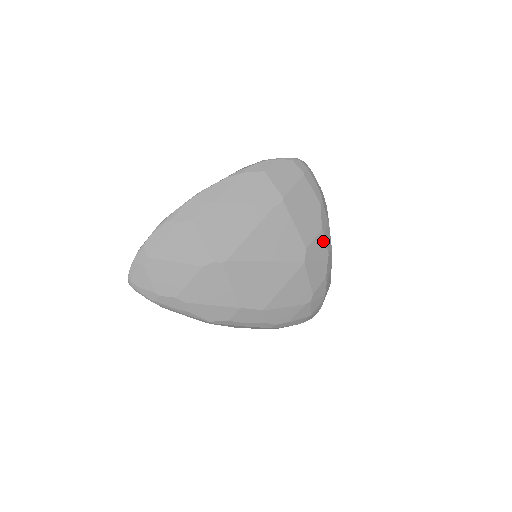
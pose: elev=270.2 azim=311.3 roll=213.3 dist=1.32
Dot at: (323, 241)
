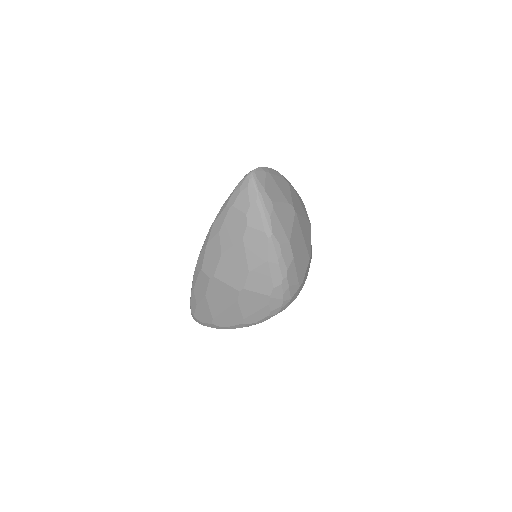
Dot at: occluded
